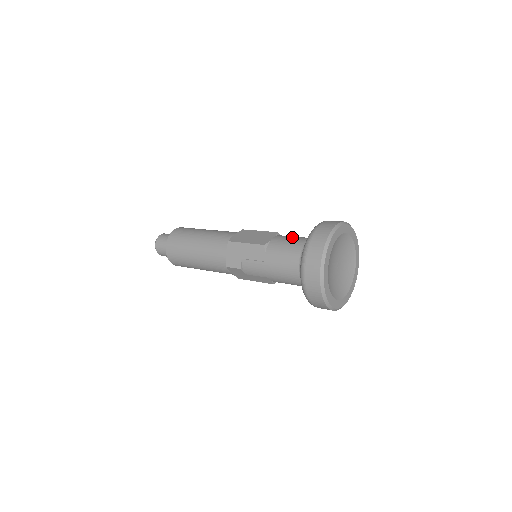
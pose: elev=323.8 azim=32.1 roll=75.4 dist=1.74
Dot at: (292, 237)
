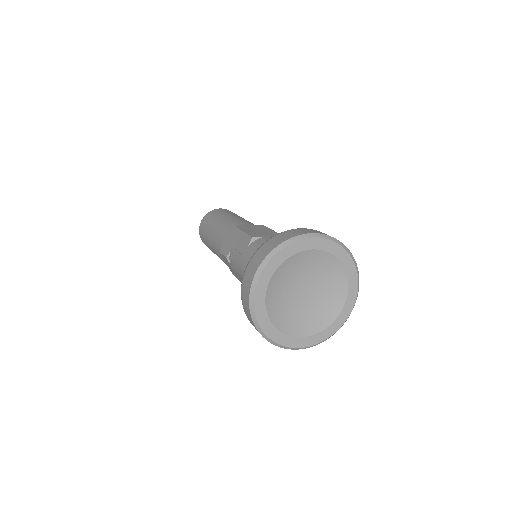
Dot at: occluded
